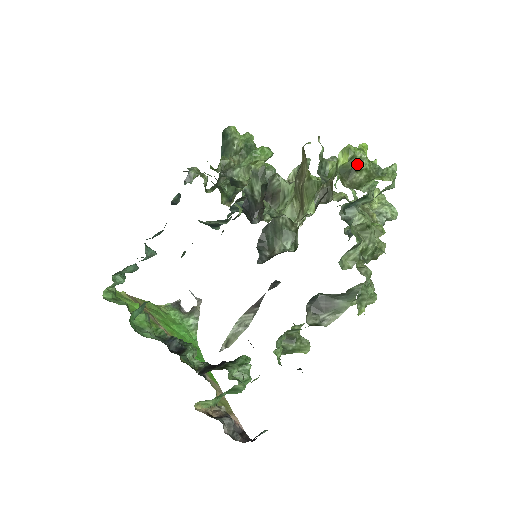
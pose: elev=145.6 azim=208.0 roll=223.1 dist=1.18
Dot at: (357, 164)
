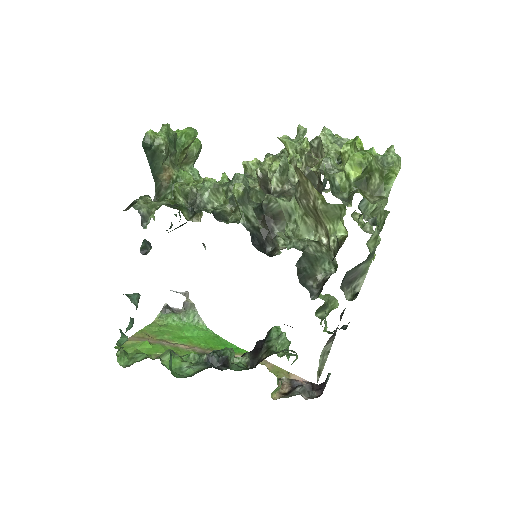
Dot at: (367, 169)
